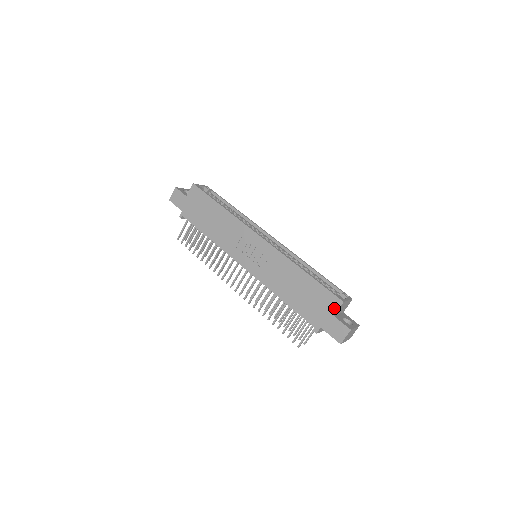
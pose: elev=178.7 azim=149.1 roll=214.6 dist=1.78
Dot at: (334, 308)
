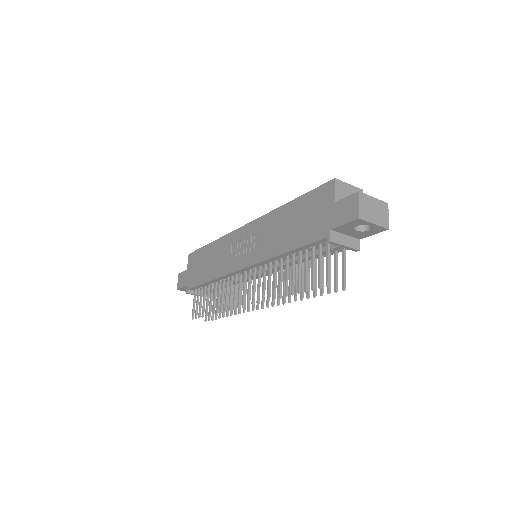
Dot at: (330, 195)
